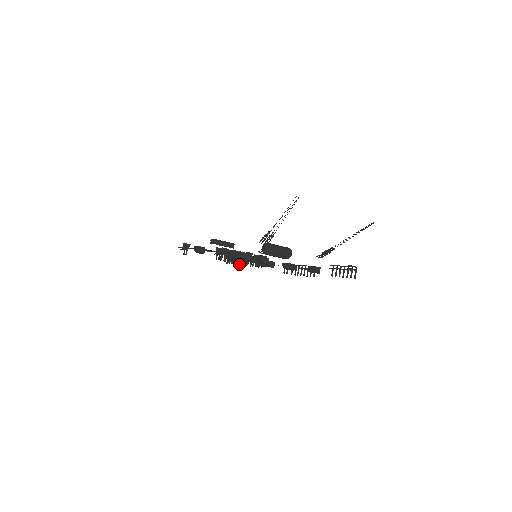
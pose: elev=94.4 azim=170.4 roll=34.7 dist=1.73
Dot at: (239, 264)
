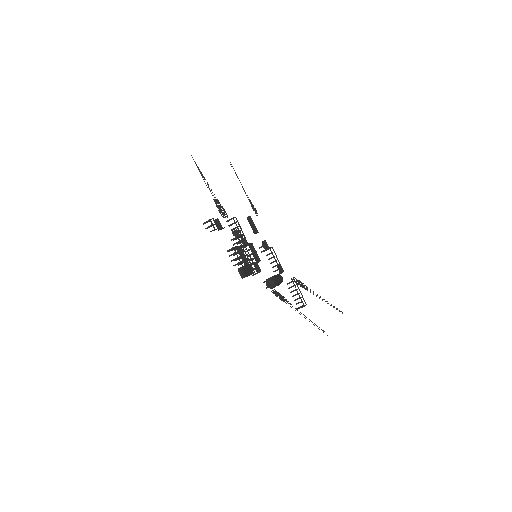
Dot at: occluded
